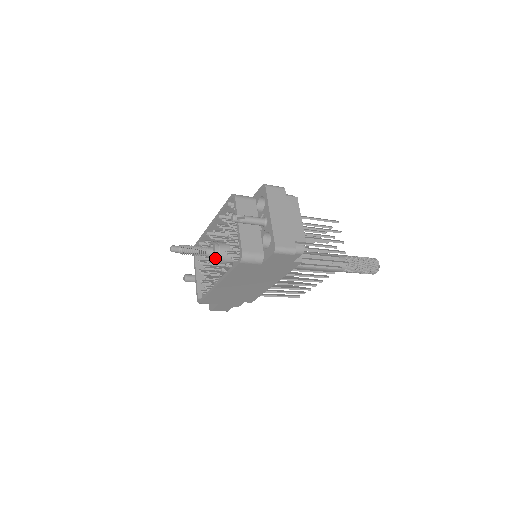
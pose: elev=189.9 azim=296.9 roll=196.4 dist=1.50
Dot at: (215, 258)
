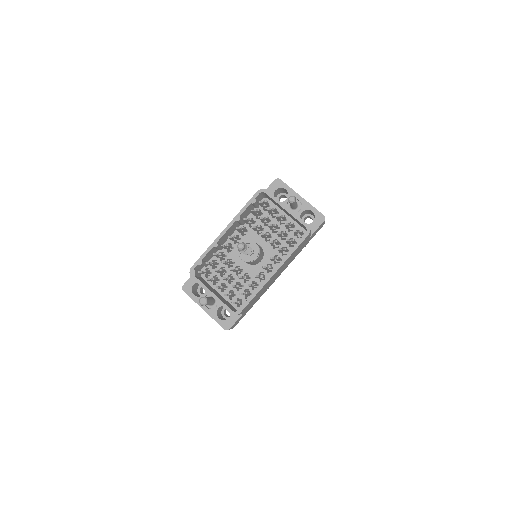
Dot at: (258, 253)
